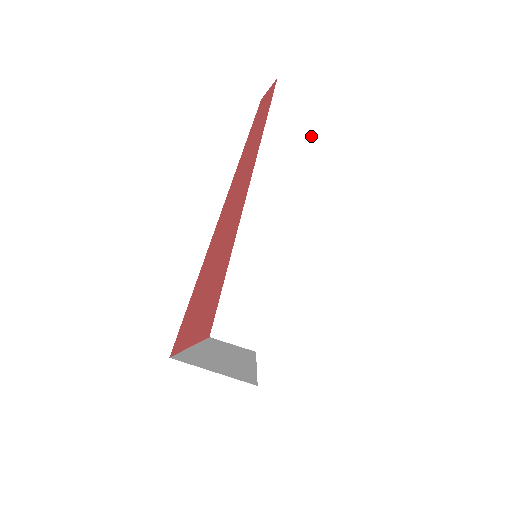
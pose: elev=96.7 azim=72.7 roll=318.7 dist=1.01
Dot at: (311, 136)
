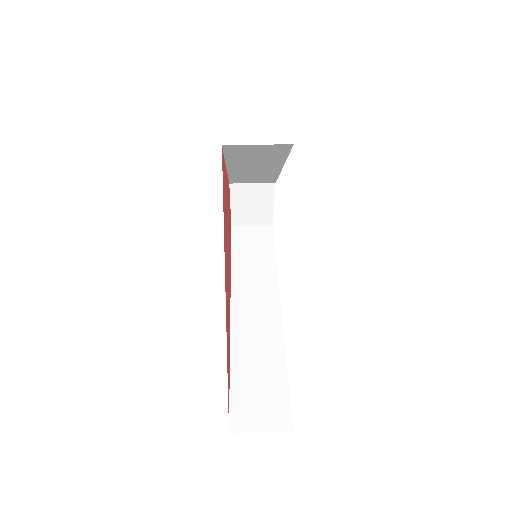
Dot at: (265, 245)
